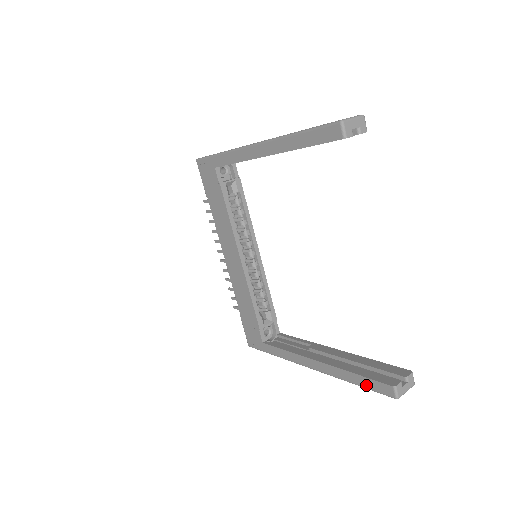
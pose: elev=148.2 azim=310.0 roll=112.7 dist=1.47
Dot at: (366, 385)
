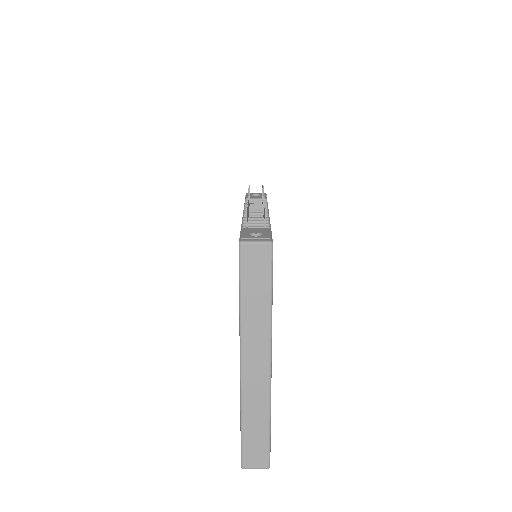
Dot at: occluded
